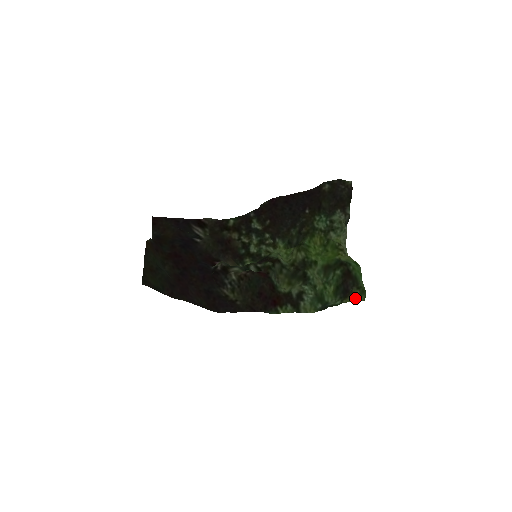
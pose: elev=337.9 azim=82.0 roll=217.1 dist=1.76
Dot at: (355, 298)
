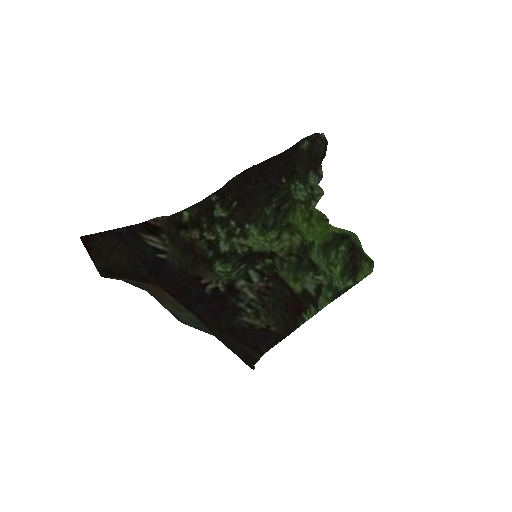
Dot at: (365, 273)
